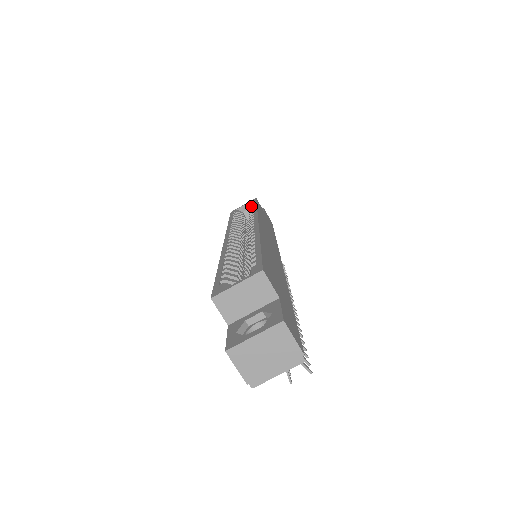
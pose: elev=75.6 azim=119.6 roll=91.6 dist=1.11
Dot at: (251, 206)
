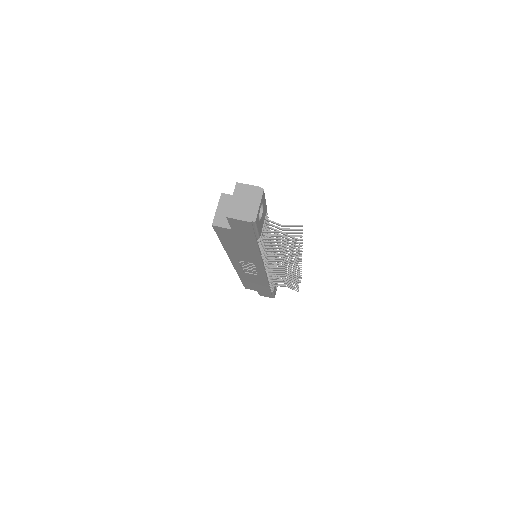
Dot at: occluded
